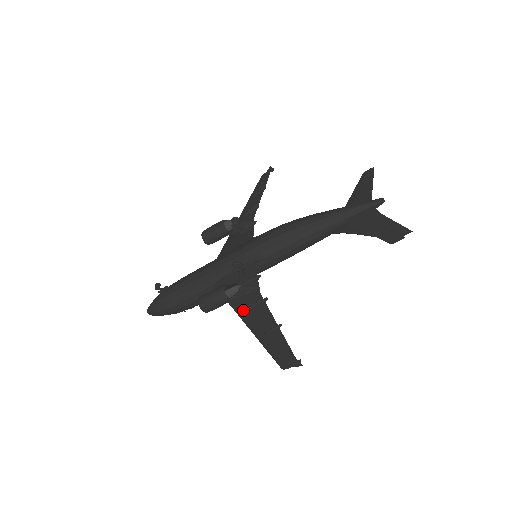
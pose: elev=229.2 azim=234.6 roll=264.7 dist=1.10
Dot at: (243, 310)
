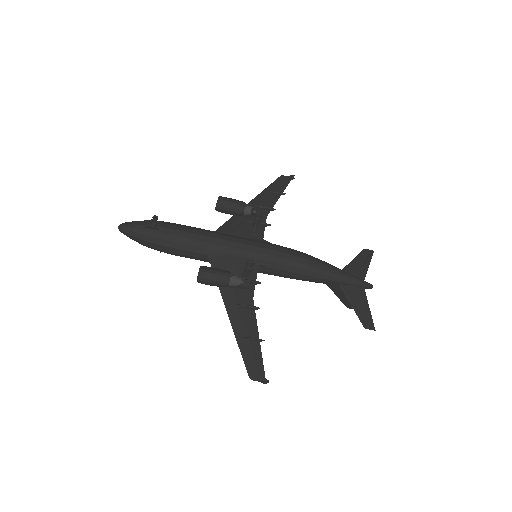
Dot at: (231, 302)
